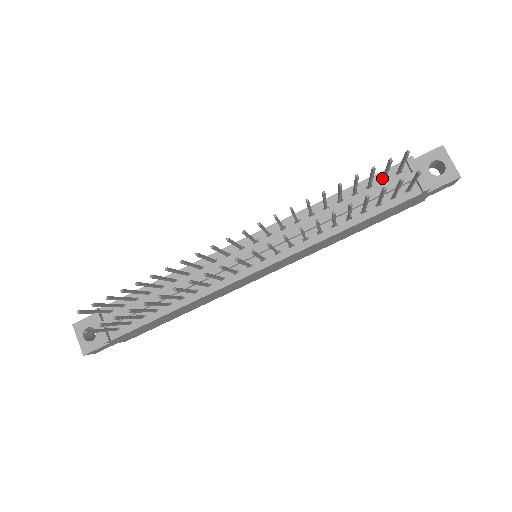
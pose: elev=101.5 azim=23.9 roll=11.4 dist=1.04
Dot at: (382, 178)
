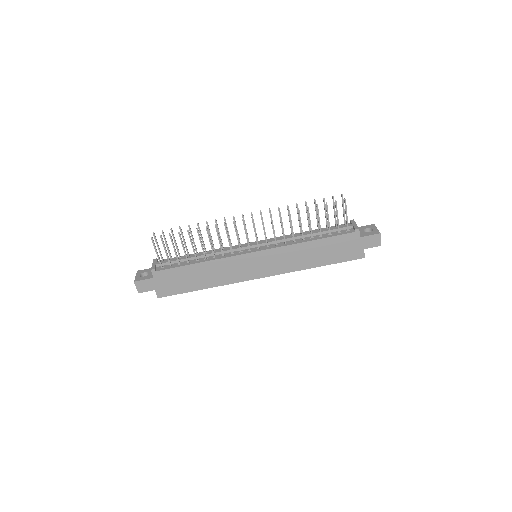
Dot at: (335, 226)
